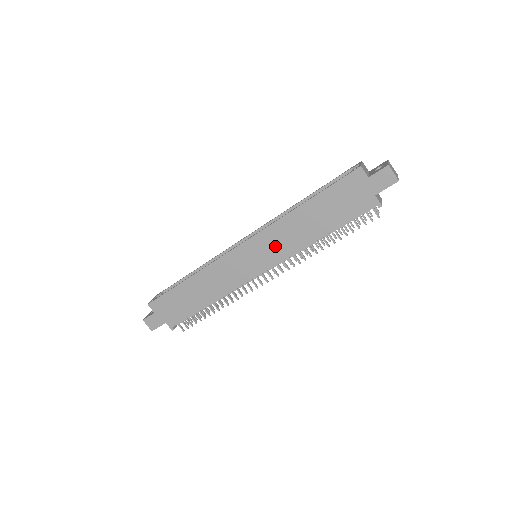
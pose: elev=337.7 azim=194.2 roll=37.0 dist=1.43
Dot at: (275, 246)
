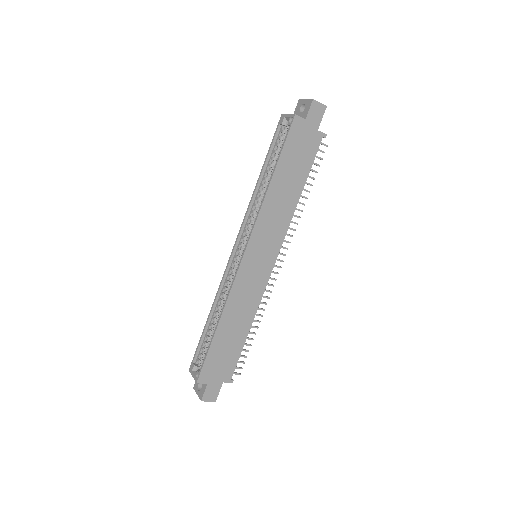
Dot at: (271, 232)
